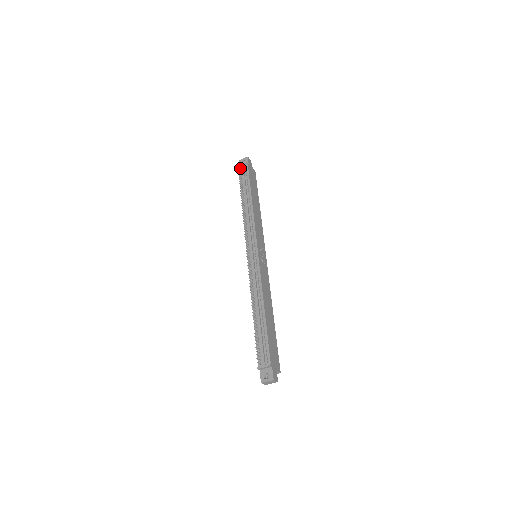
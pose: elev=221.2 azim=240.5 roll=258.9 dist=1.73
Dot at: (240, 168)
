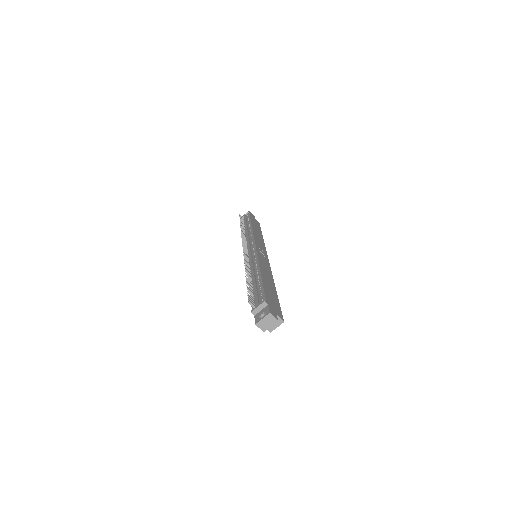
Dot at: (242, 218)
